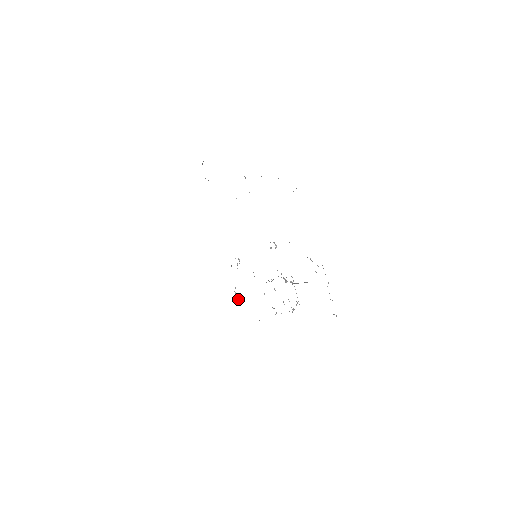
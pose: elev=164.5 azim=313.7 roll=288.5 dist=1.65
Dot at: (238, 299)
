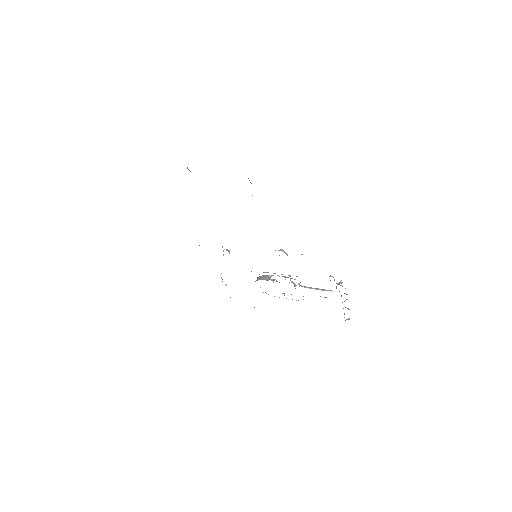
Dot at: (225, 284)
